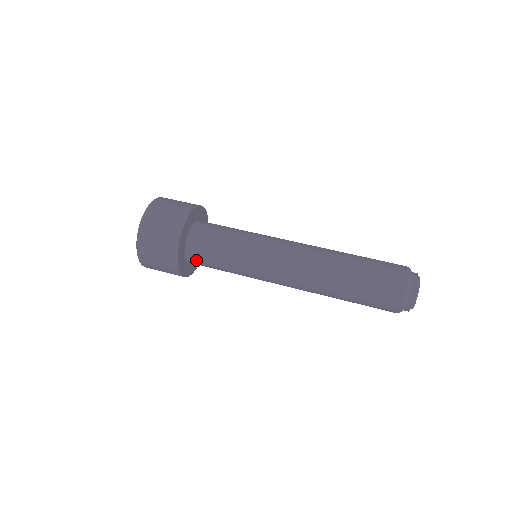
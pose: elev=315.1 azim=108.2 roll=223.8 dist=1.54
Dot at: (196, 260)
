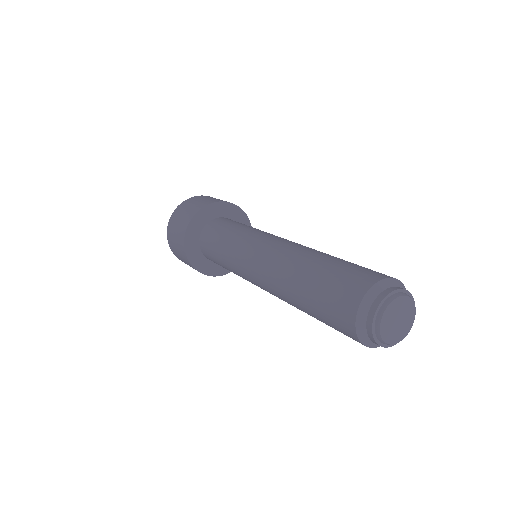
Dot at: (207, 255)
